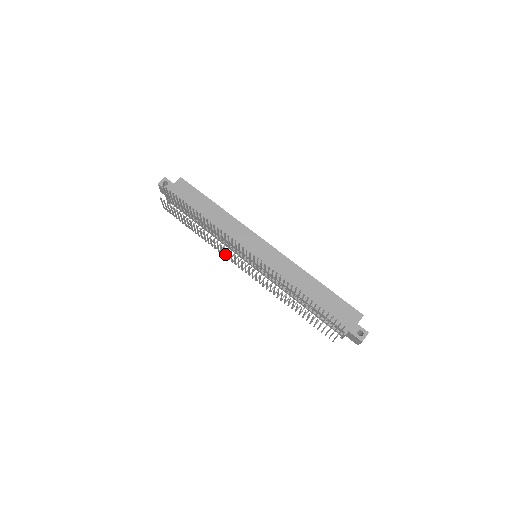
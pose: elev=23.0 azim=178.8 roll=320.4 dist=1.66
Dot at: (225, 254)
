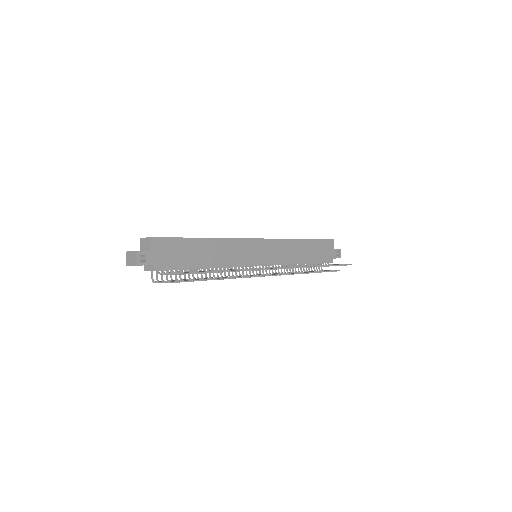
Dot at: occluded
